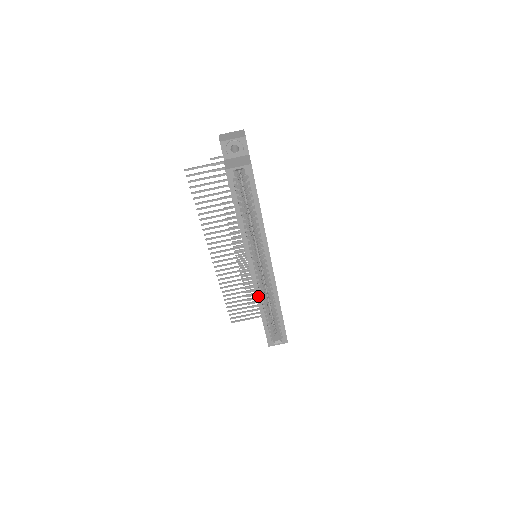
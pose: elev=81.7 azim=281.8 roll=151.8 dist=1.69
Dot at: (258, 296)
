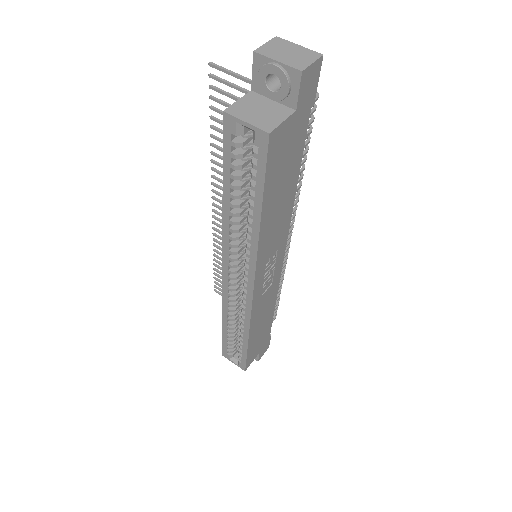
Dot at: (225, 305)
